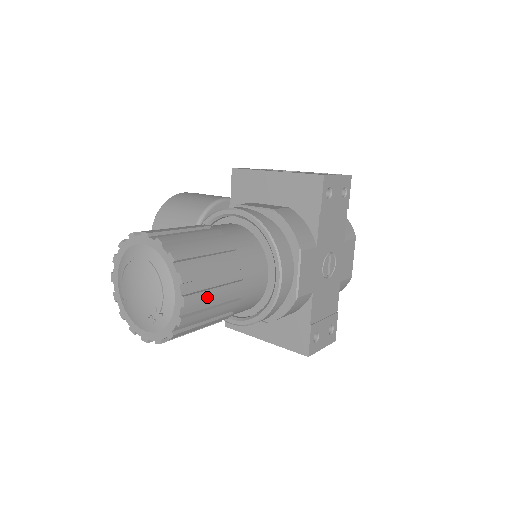
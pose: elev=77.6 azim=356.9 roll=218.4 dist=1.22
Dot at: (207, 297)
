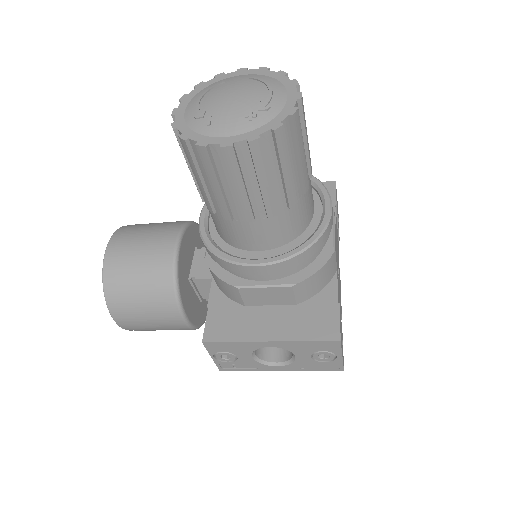
Dot at: (305, 128)
